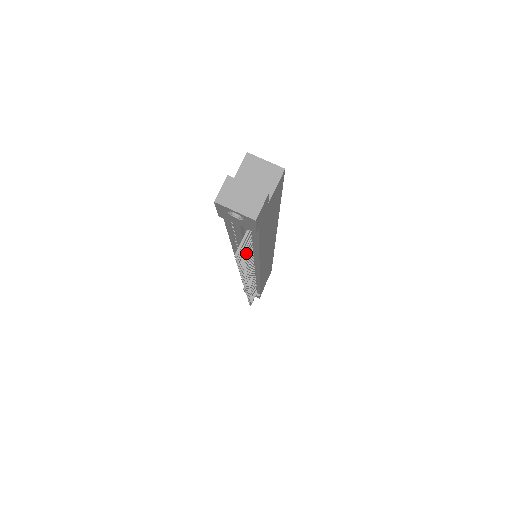
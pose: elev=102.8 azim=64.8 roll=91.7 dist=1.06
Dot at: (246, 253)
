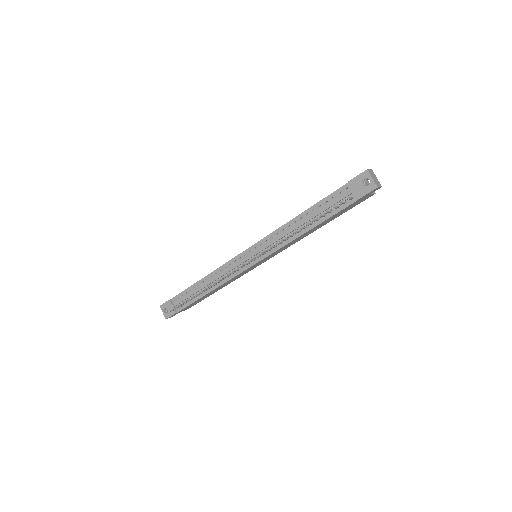
Dot at: (323, 215)
